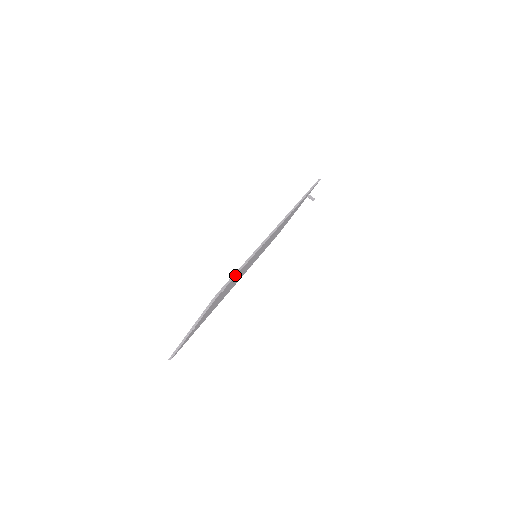
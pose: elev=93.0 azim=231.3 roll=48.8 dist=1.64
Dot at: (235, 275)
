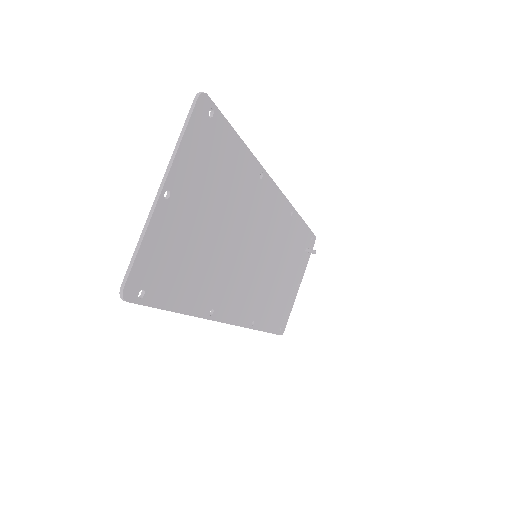
Dot at: (227, 122)
